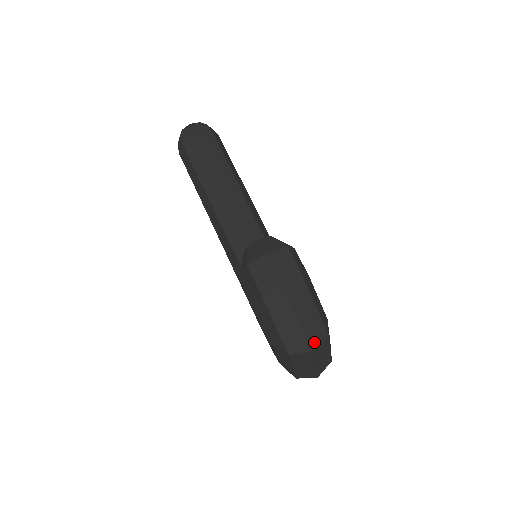
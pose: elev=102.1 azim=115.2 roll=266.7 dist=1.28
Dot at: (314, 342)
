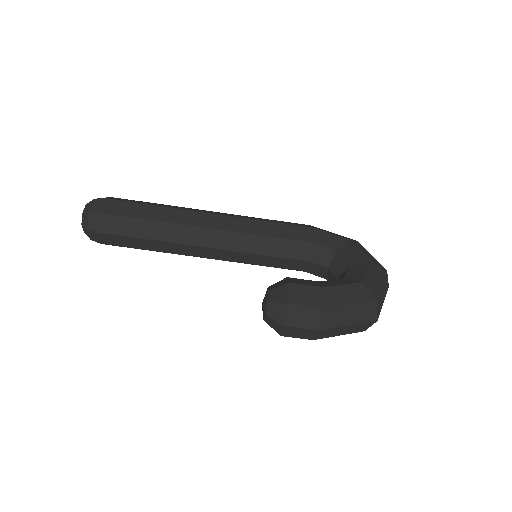
Dot at: (373, 316)
